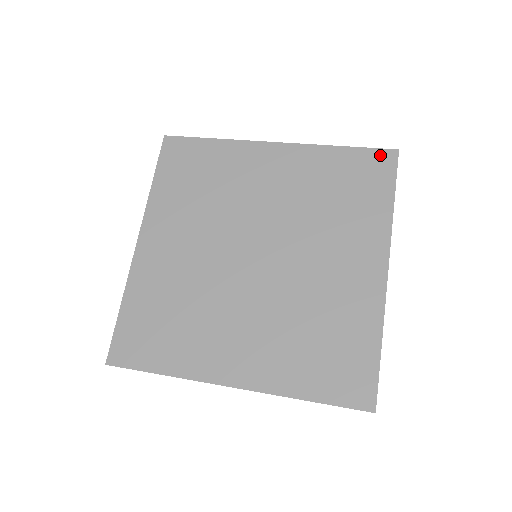
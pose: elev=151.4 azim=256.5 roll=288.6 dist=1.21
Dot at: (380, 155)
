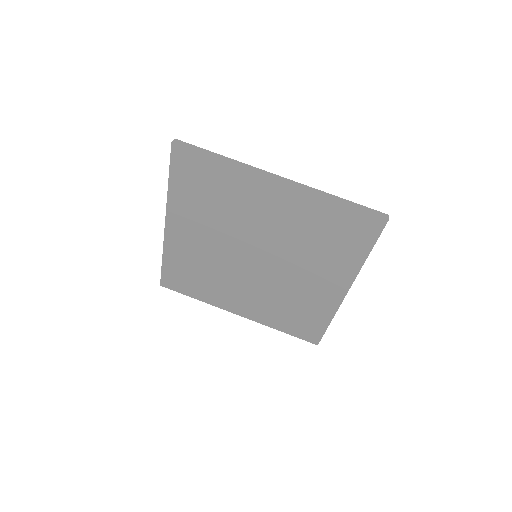
Dot at: (370, 220)
